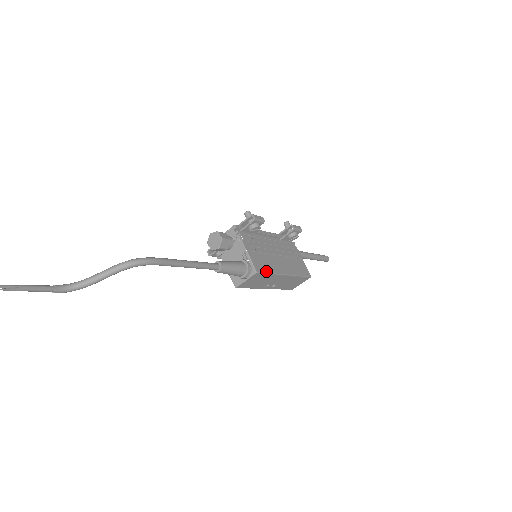
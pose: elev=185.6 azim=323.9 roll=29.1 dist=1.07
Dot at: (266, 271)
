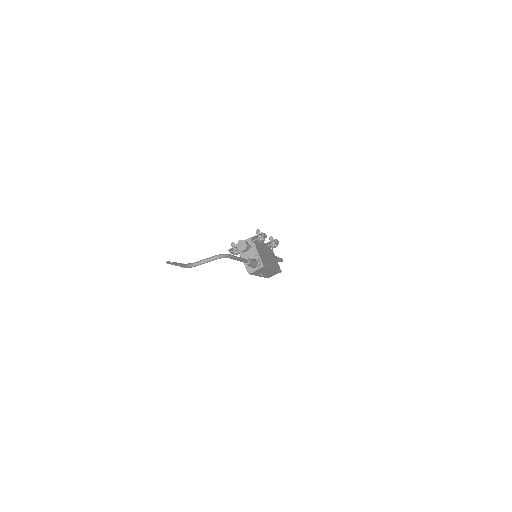
Dot at: (266, 266)
